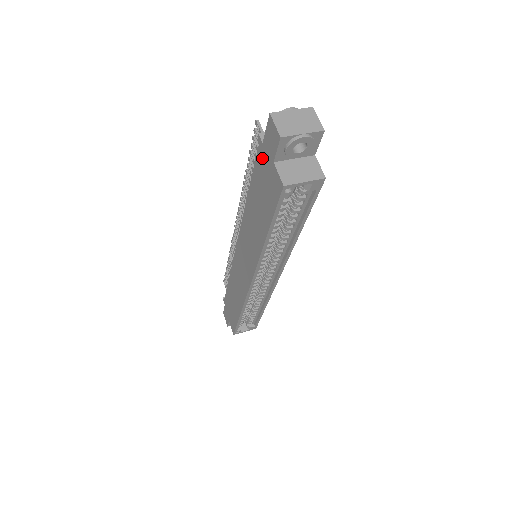
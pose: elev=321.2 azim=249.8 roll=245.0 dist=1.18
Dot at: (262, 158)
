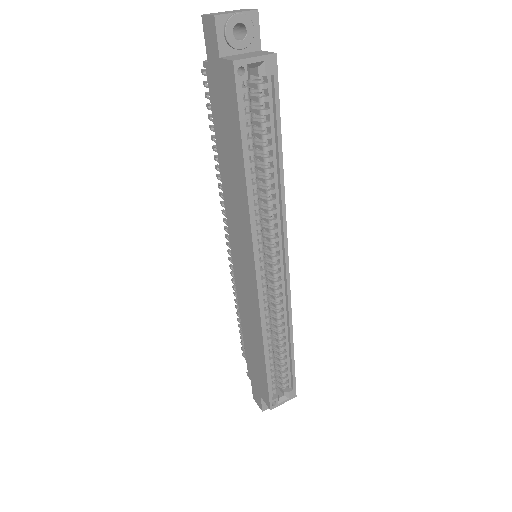
Dot at: (212, 79)
